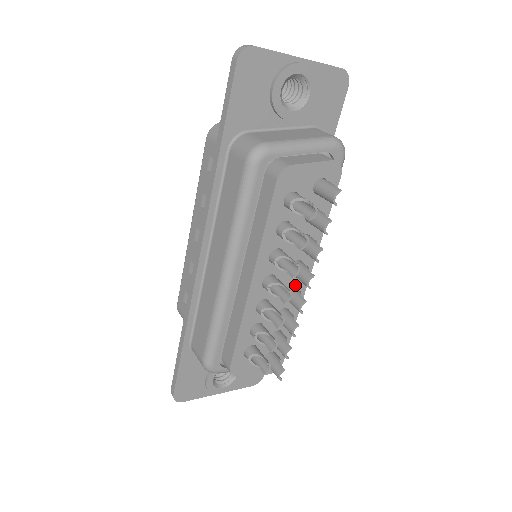
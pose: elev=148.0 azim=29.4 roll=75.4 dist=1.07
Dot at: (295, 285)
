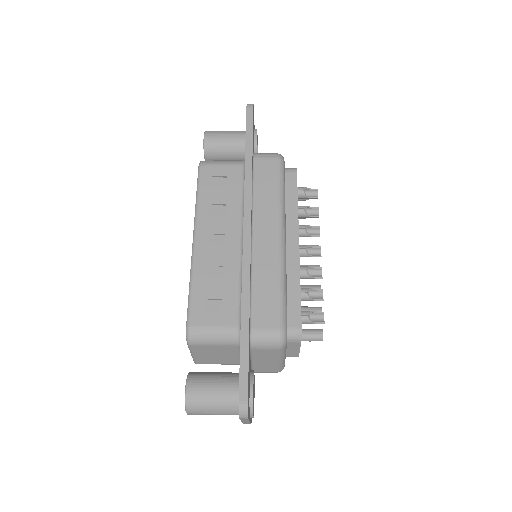
Dot at: occluded
